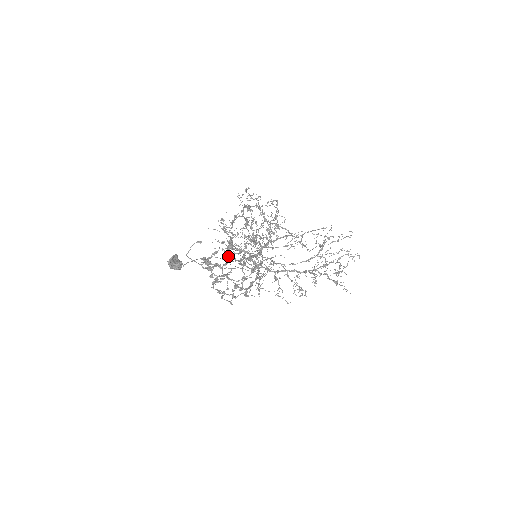
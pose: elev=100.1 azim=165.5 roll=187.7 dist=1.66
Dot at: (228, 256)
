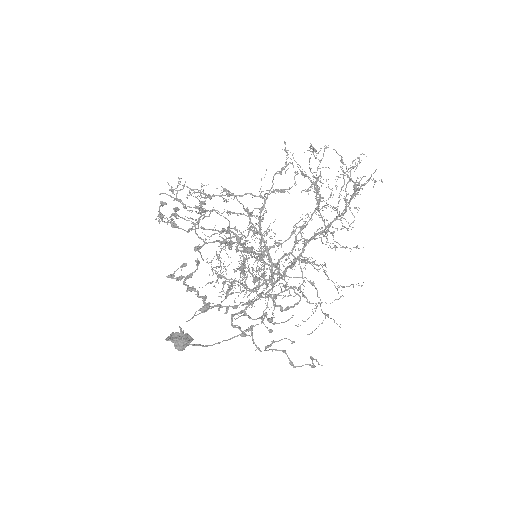
Dot at: occluded
